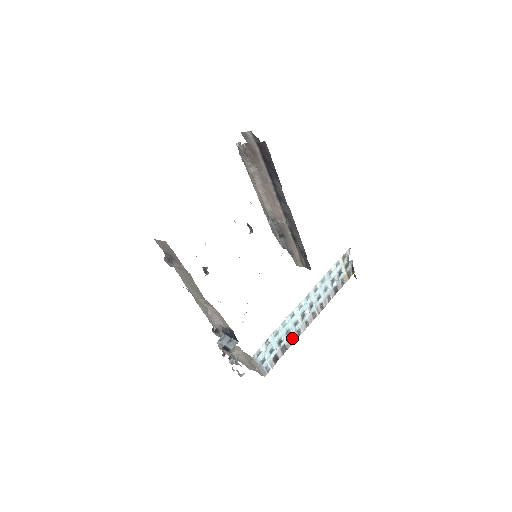
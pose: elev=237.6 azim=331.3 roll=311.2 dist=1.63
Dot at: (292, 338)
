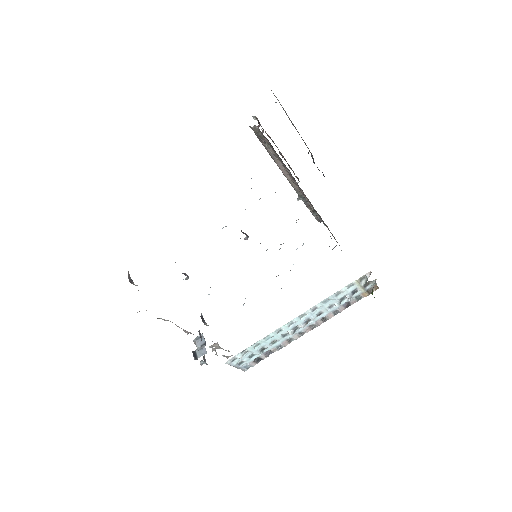
Dot at: (280, 345)
